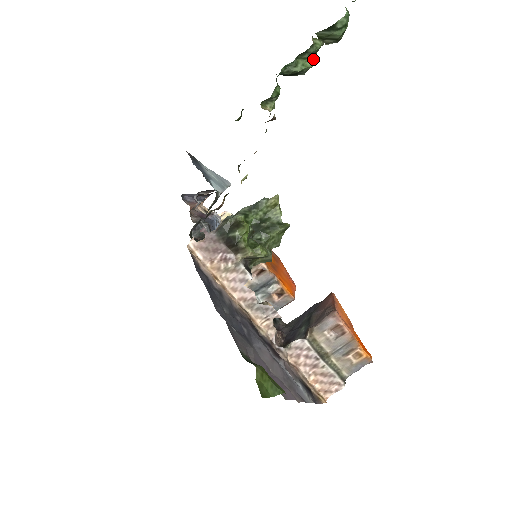
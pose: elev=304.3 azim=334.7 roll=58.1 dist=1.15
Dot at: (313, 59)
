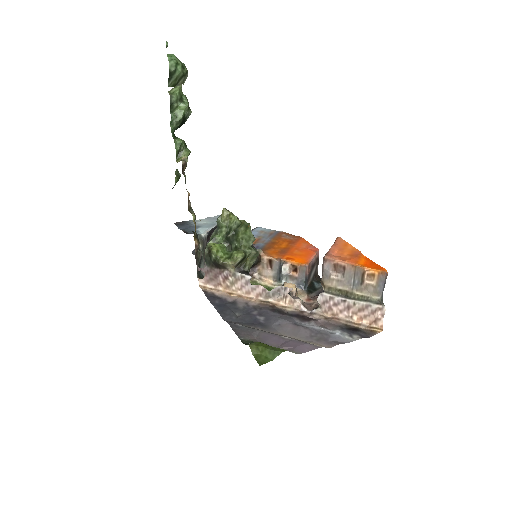
Dot at: (184, 101)
